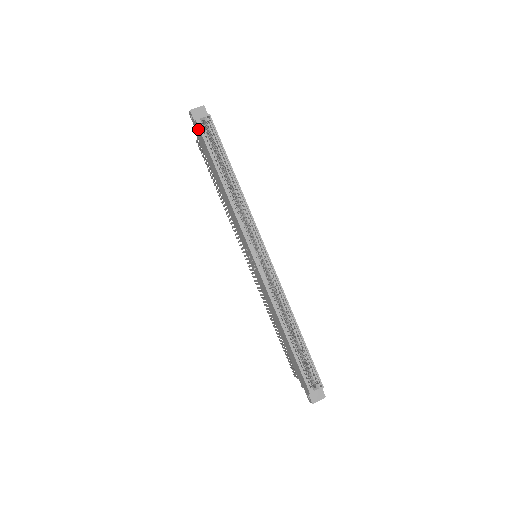
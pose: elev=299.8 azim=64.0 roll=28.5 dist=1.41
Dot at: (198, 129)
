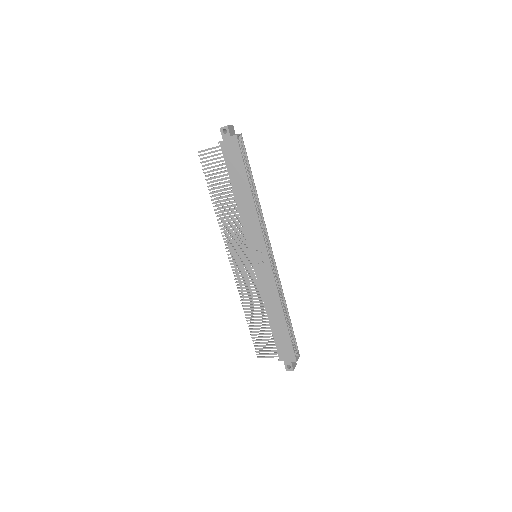
Dot at: (235, 144)
